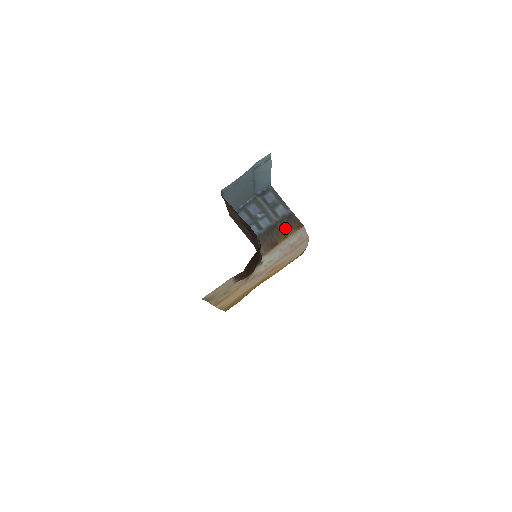
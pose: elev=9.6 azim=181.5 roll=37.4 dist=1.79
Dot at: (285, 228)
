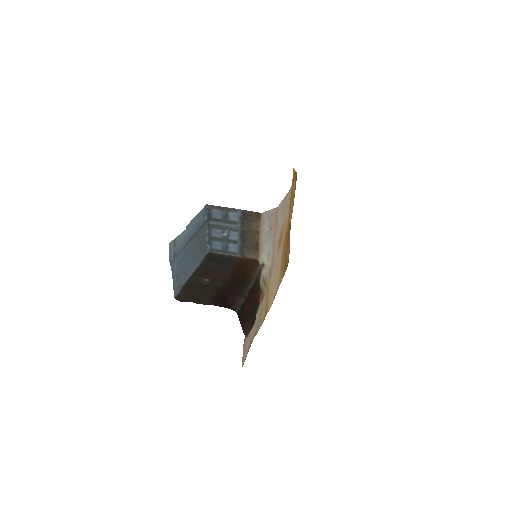
Dot at: (251, 227)
